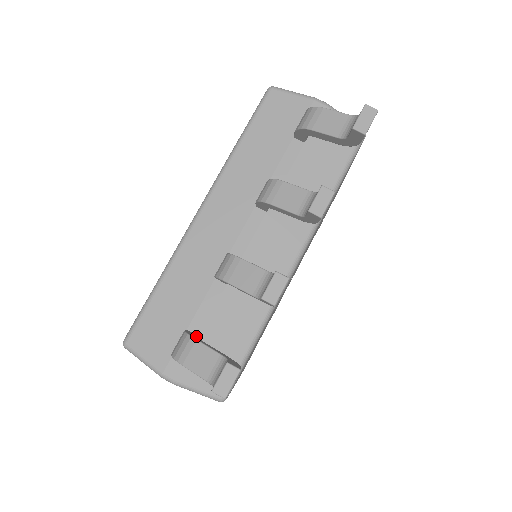
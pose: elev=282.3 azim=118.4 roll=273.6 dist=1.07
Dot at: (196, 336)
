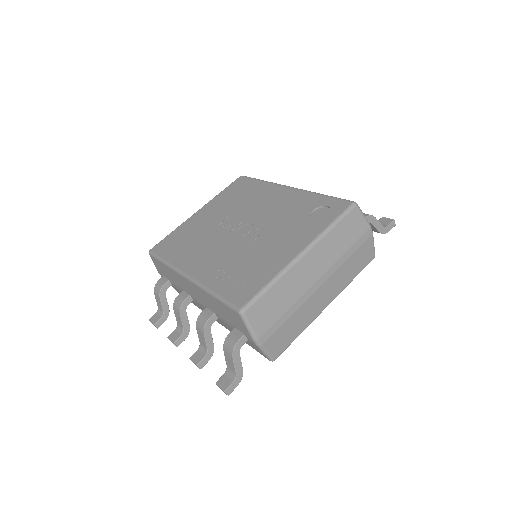
Dot at: occluded
